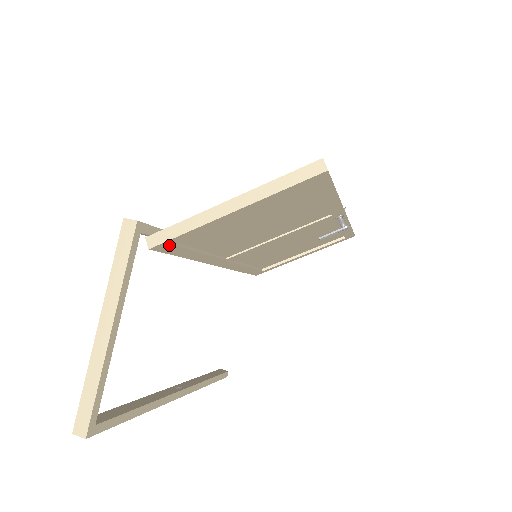
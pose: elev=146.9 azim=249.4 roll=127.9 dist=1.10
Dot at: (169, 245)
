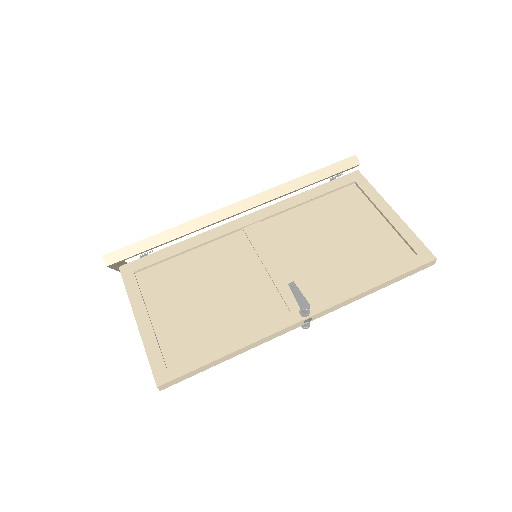
Dot at: occluded
